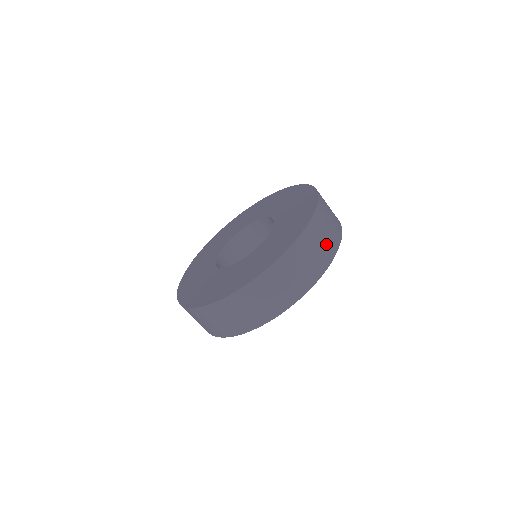
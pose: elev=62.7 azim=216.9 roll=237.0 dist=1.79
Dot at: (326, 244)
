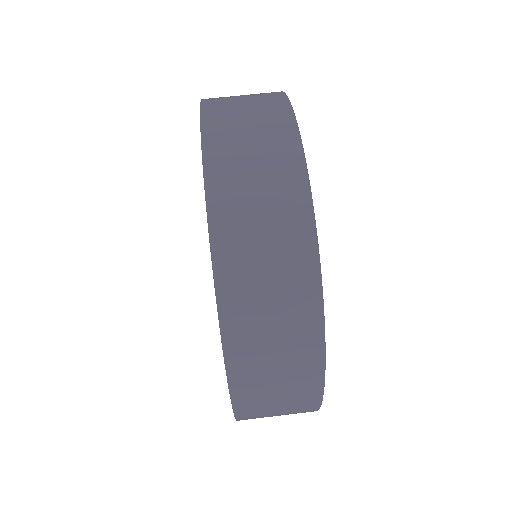
Dot at: occluded
